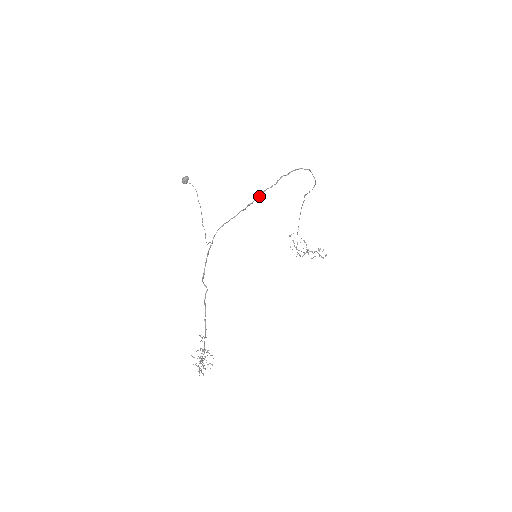
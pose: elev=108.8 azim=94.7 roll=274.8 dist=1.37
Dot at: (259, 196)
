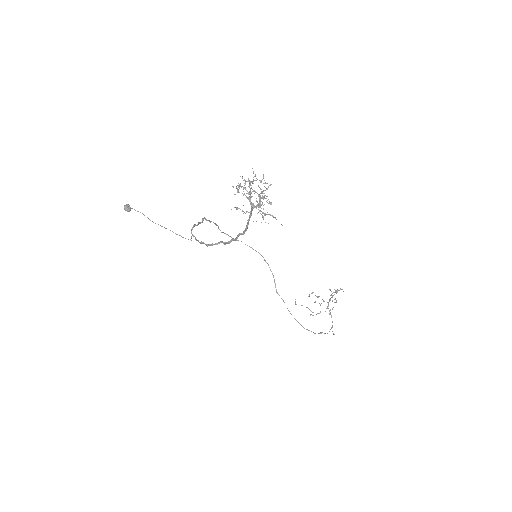
Dot at: occluded
